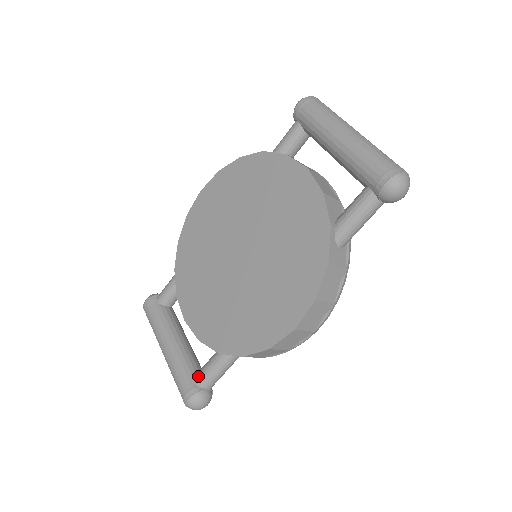
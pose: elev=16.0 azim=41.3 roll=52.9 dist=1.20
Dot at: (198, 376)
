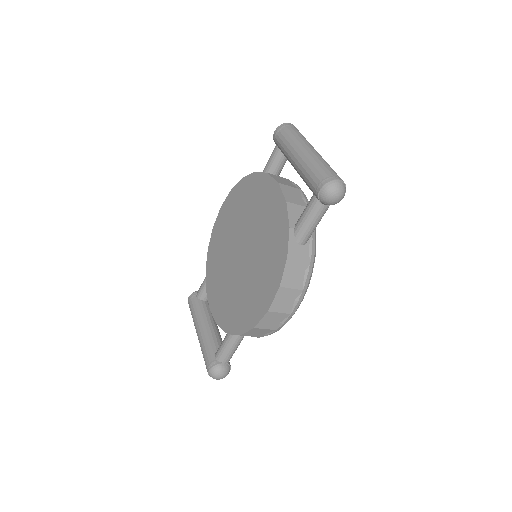
Dot at: (216, 352)
